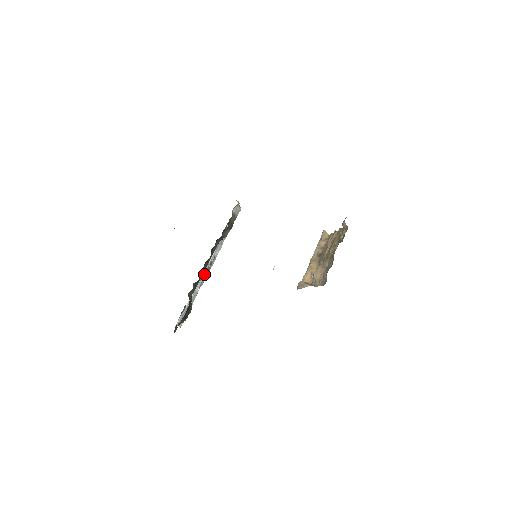
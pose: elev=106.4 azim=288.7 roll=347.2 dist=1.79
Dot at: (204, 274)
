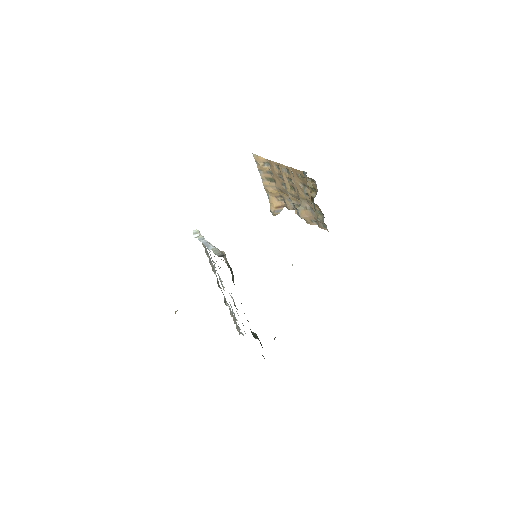
Dot at: occluded
